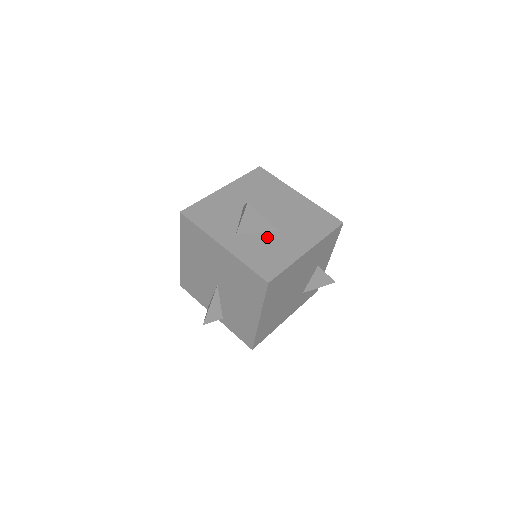
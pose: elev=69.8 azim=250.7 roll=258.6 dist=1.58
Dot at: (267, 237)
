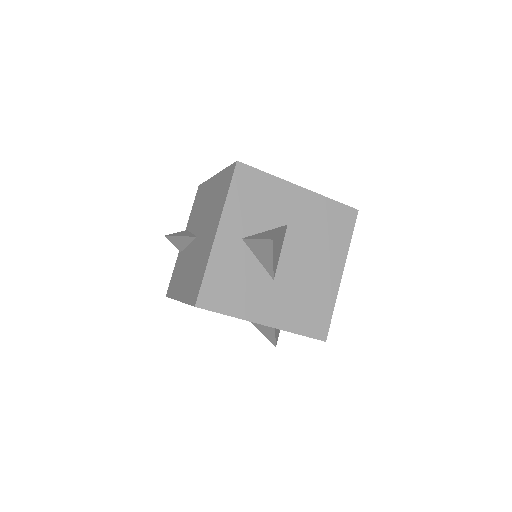
Dot at: (257, 273)
